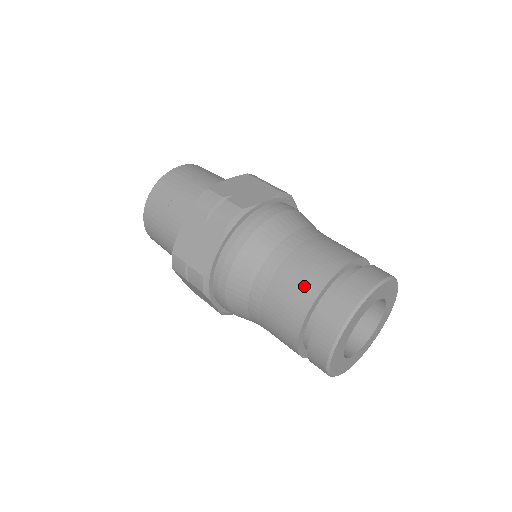
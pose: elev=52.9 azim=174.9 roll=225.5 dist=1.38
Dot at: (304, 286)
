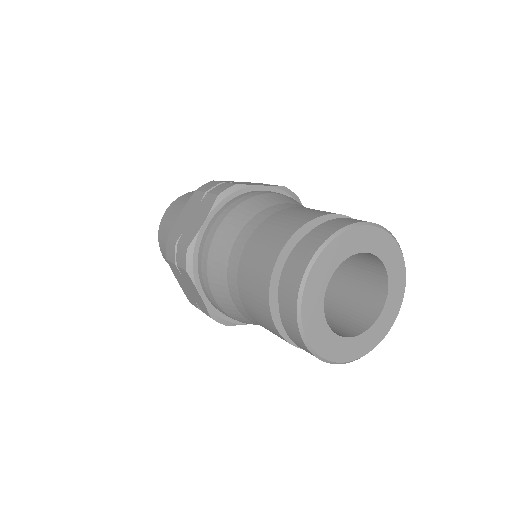
Dot at: (258, 301)
